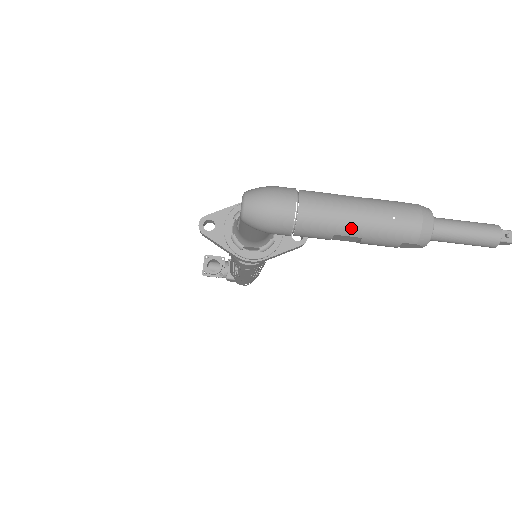
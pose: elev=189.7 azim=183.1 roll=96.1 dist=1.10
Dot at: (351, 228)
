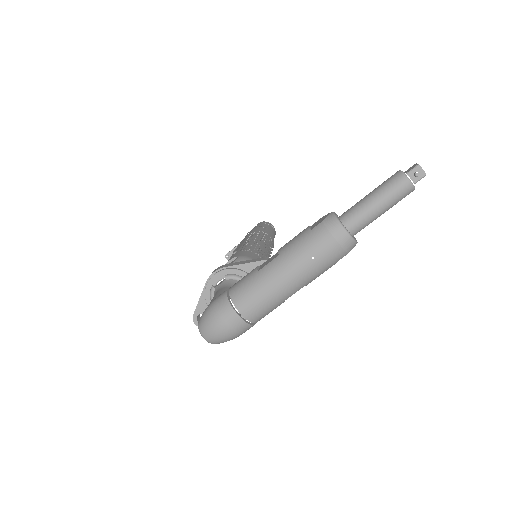
Dot at: (290, 291)
